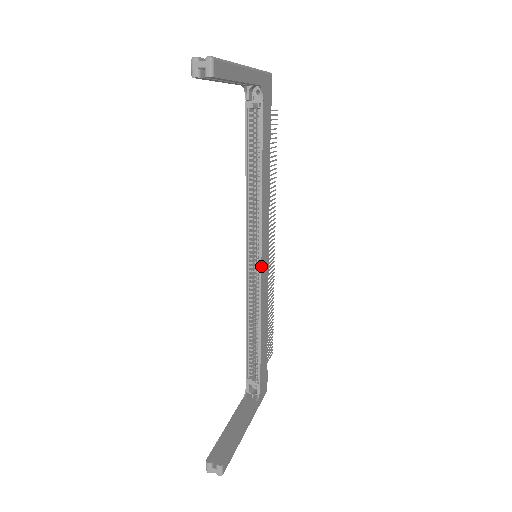
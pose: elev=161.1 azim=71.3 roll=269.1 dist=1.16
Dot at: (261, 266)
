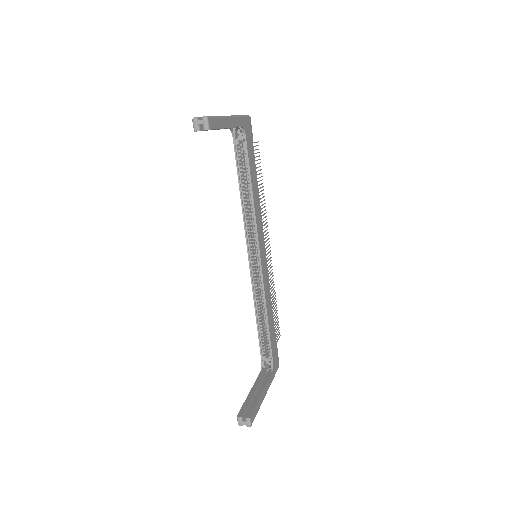
Dot at: (261, 263)
